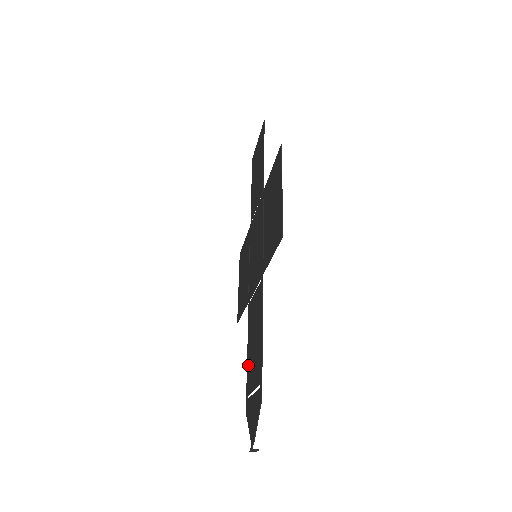
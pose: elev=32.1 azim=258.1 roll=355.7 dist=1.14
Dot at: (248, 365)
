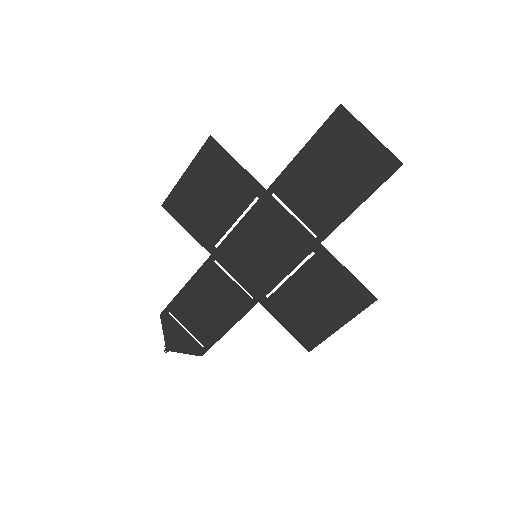
Dot at: (183, 299)
